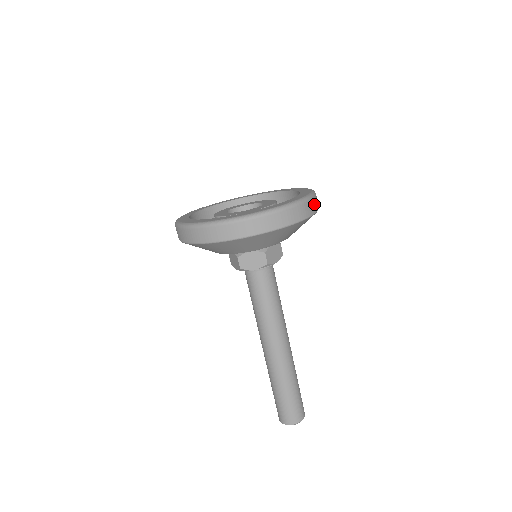
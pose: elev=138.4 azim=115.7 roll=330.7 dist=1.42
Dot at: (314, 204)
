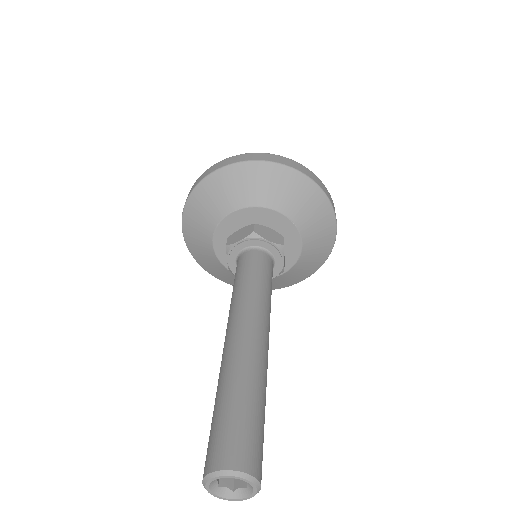
Dot at: (313, 176)
